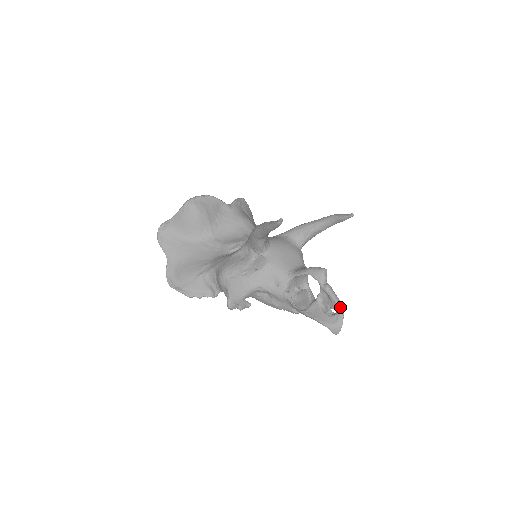
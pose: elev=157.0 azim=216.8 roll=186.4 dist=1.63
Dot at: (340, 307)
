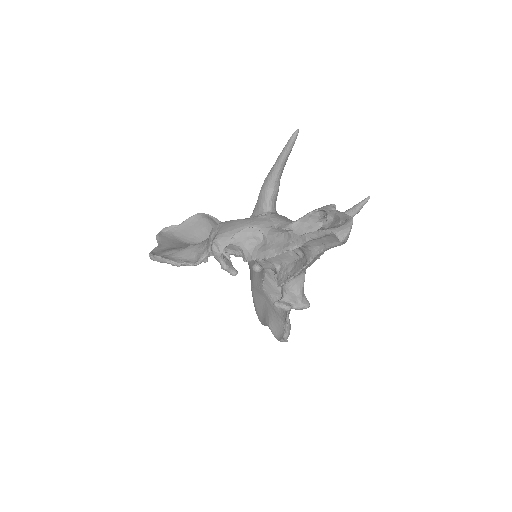
Dot at: (349, 216)
